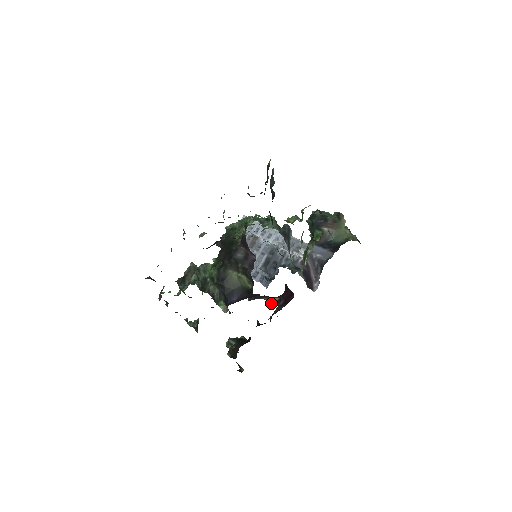
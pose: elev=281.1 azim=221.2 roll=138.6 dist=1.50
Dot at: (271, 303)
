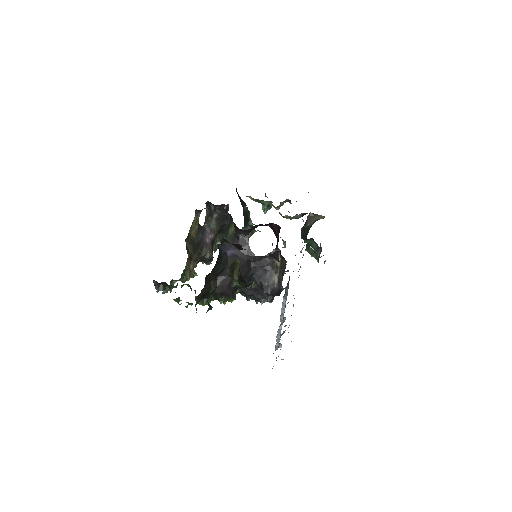
Dot at: (282, 276)
